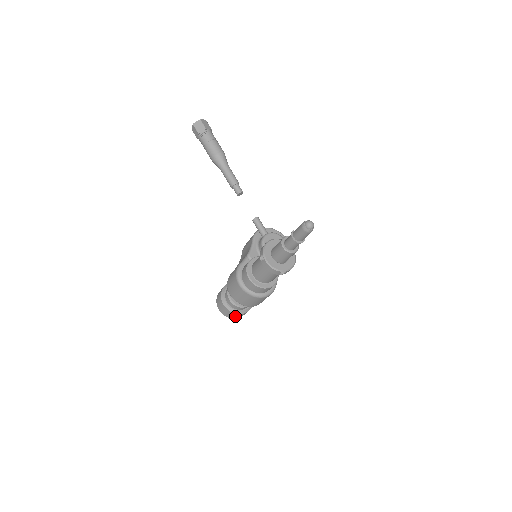
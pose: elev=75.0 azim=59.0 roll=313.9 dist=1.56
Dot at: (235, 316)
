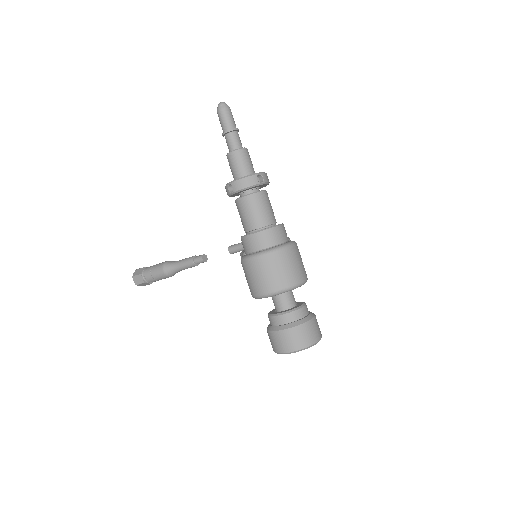
Dot at: (307, 335)
